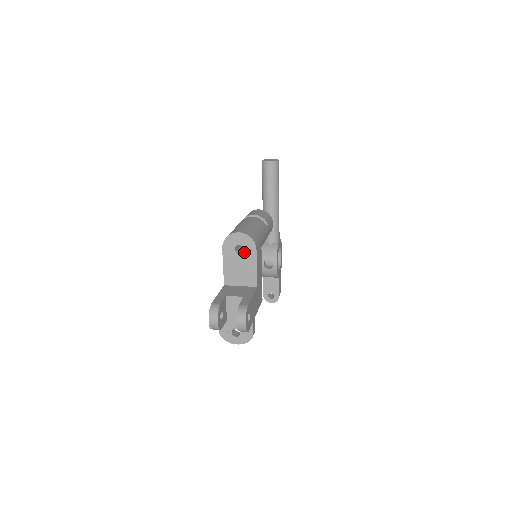
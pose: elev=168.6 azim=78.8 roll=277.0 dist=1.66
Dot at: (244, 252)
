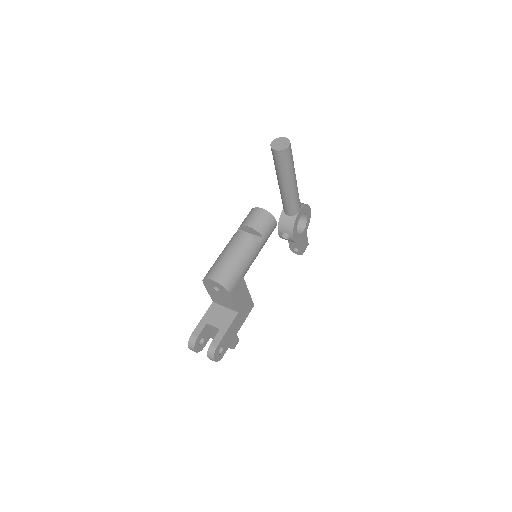
Dot at: (221, 292)
